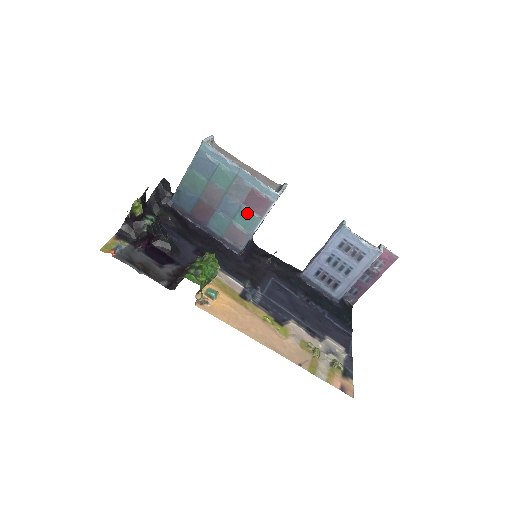
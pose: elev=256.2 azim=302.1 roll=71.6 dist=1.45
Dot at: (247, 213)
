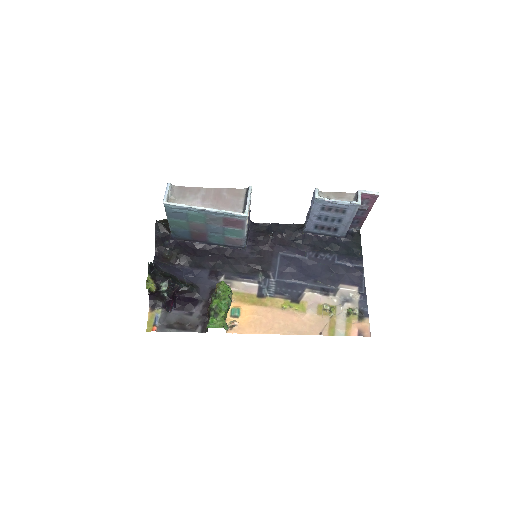
Dot at: (231, 230)
